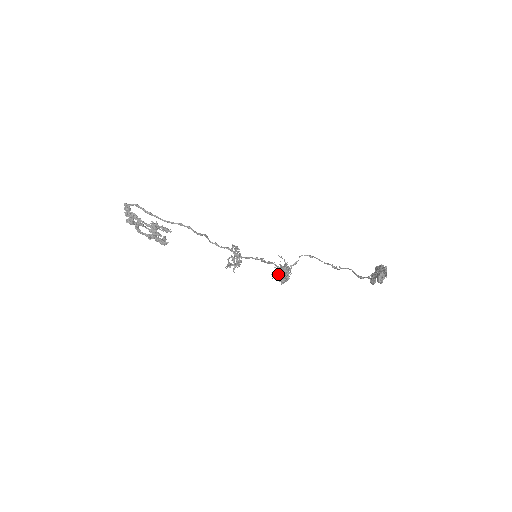
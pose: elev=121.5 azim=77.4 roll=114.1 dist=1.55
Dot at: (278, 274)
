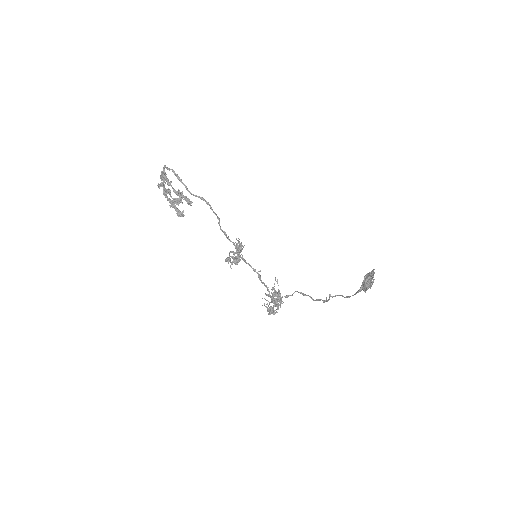
Dot at: occluded
